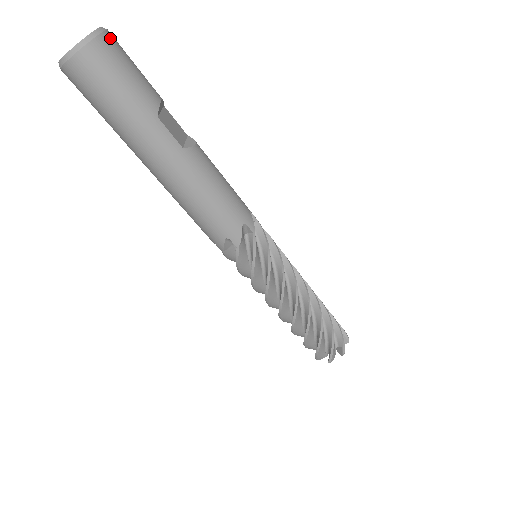
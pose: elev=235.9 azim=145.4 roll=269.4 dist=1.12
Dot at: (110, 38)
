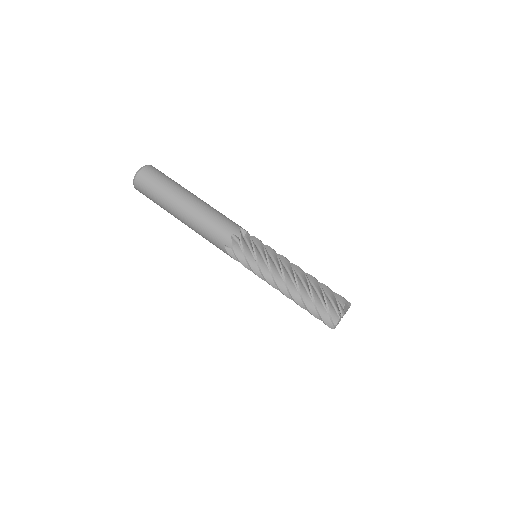
Dot at: occluded
